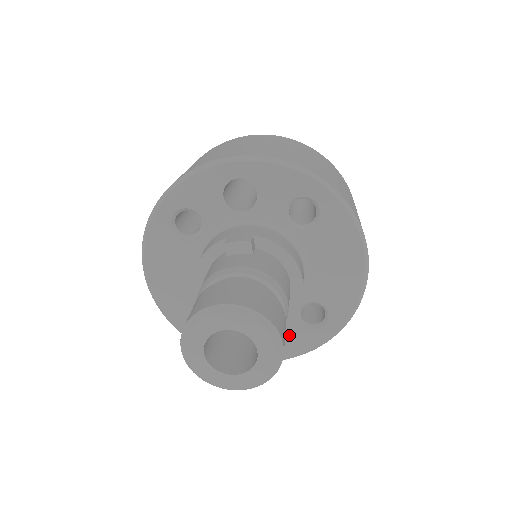
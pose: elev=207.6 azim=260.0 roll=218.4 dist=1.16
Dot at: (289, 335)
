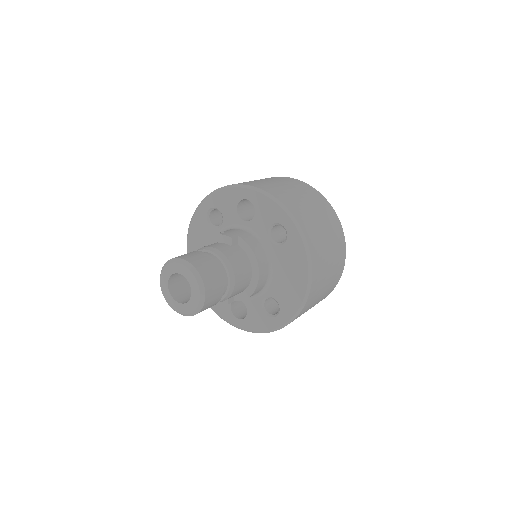
Dot at: (254, 315)
